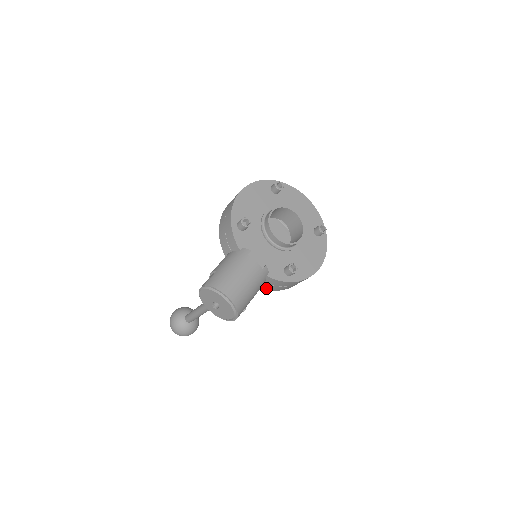
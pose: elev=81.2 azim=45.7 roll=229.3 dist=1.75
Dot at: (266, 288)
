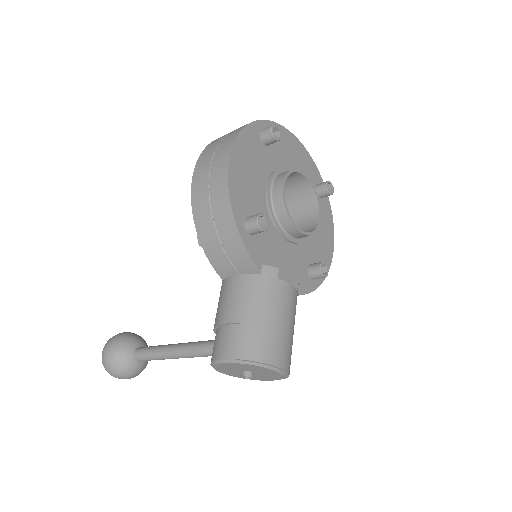
Dot at: occluded
